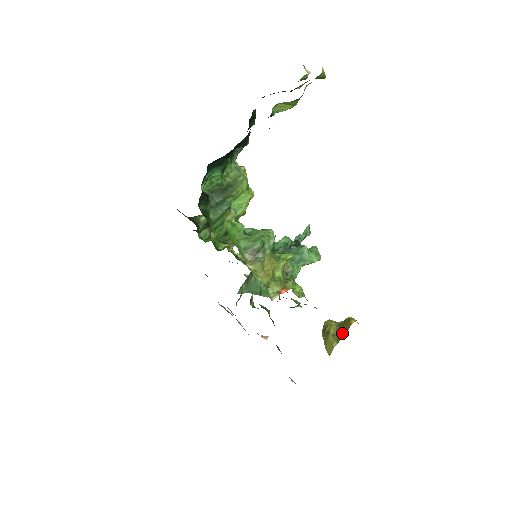
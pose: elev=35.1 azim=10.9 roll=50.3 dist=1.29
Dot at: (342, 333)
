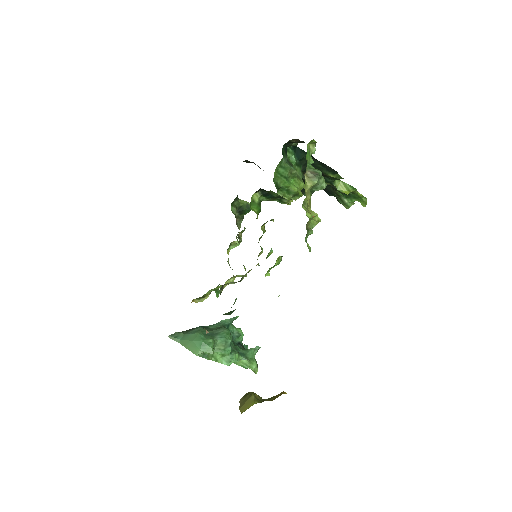
Dot at: (268, 399)
